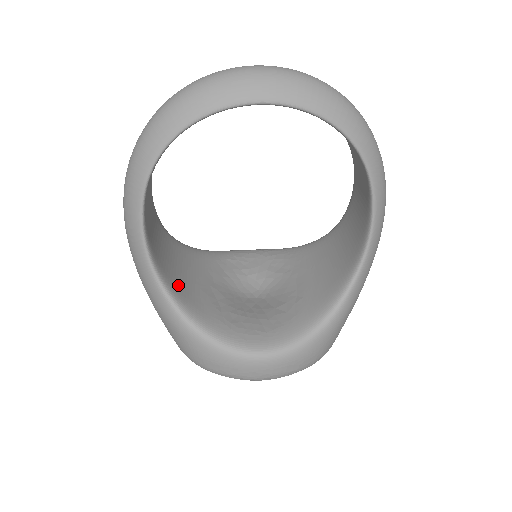
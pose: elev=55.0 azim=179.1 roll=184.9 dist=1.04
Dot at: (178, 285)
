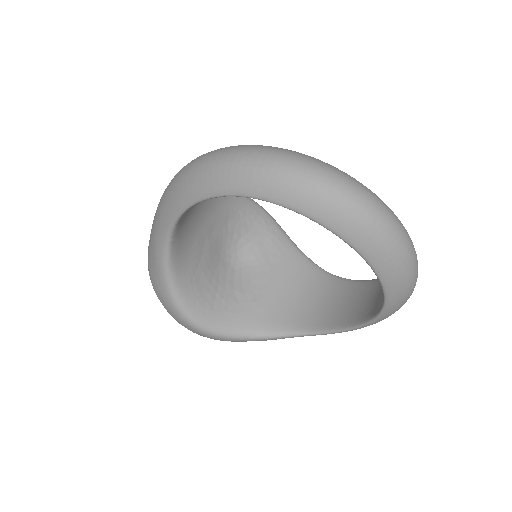
Dot at: (183, 235)
